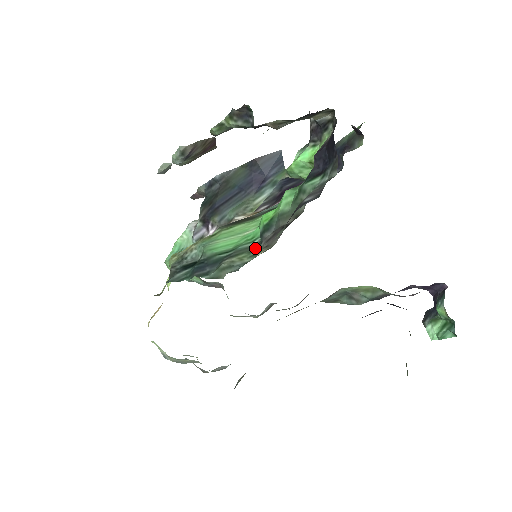
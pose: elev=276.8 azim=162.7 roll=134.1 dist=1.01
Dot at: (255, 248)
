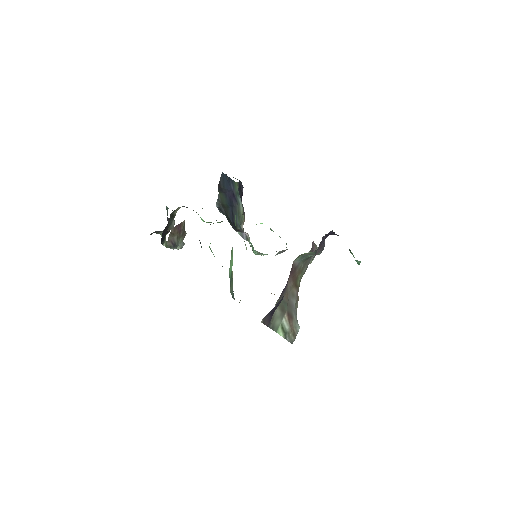
Dot at: occluded
